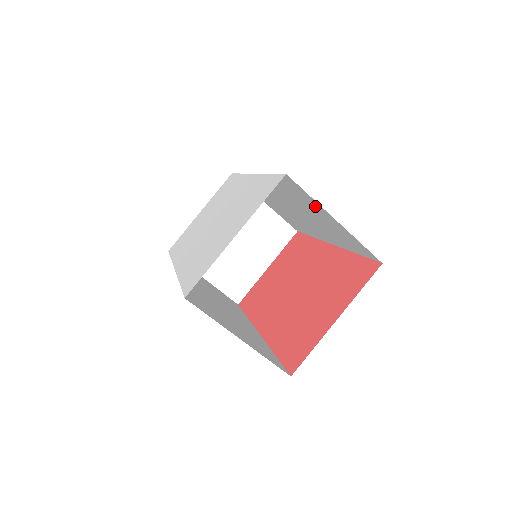
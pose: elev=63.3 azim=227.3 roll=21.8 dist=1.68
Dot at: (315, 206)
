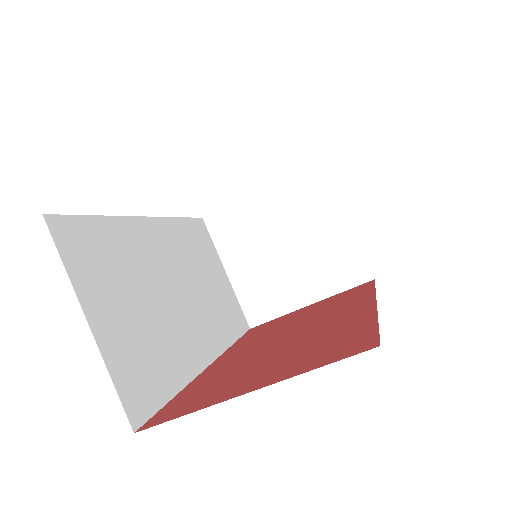
Dot at: occluded
